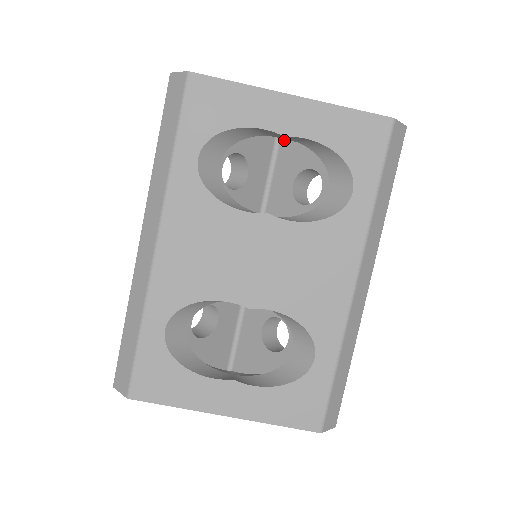
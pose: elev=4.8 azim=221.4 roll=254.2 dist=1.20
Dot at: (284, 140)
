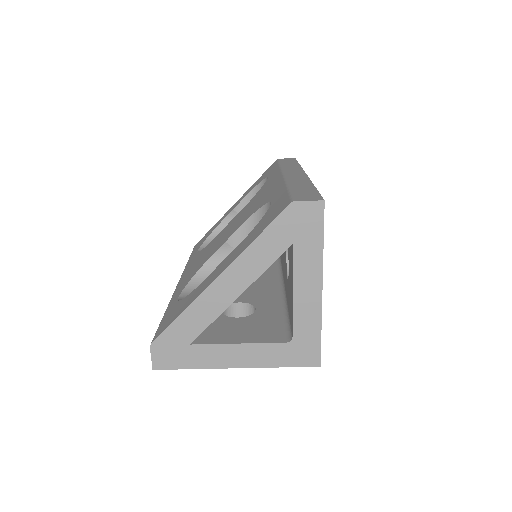
Dot at: occluded
